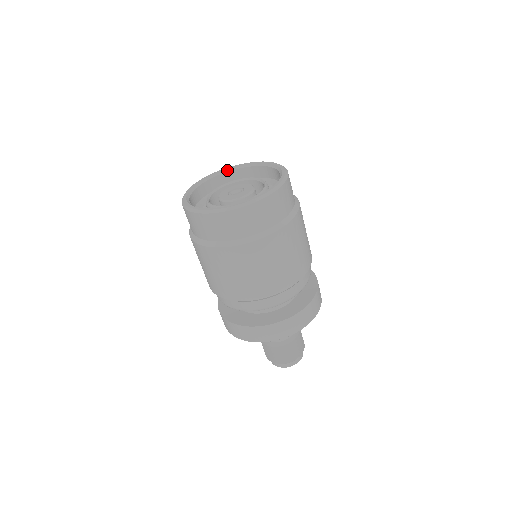
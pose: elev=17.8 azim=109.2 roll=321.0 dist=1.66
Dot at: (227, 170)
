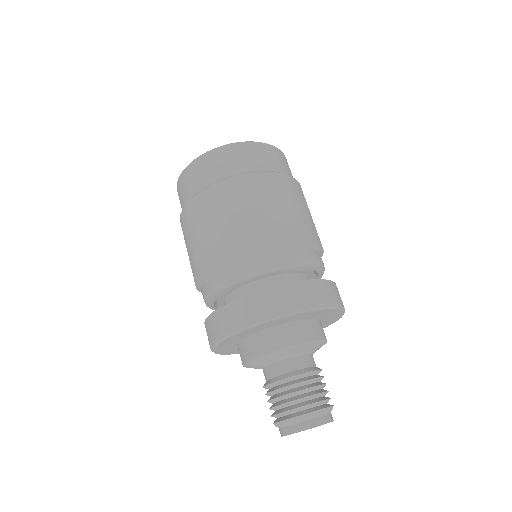
Dot at: occluded
